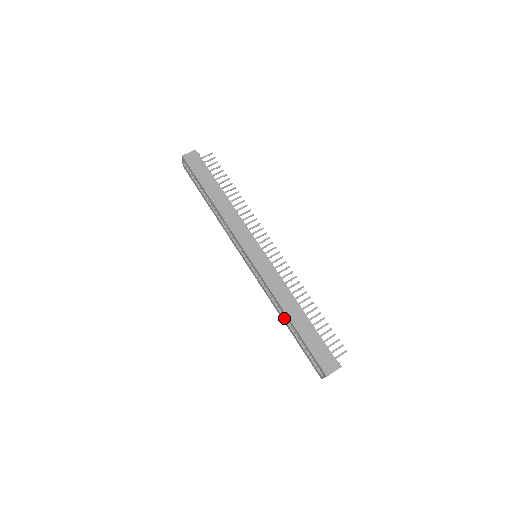
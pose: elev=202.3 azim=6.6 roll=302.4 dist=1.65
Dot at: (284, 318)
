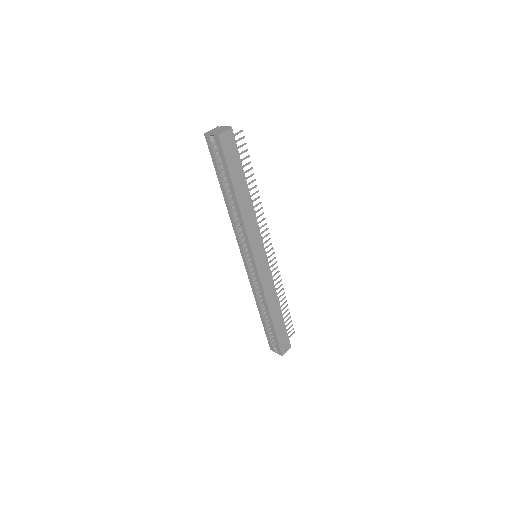
Dot at: (261, 309)
